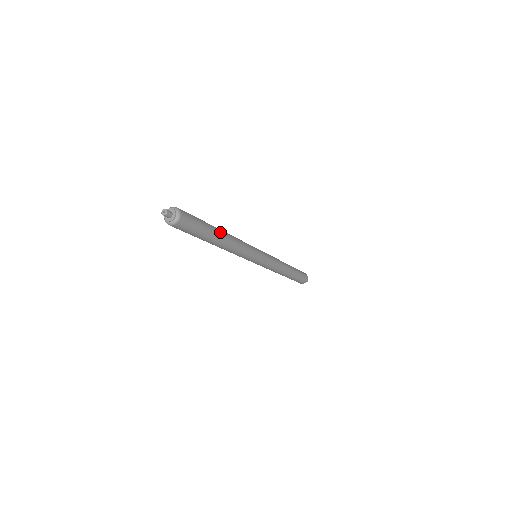
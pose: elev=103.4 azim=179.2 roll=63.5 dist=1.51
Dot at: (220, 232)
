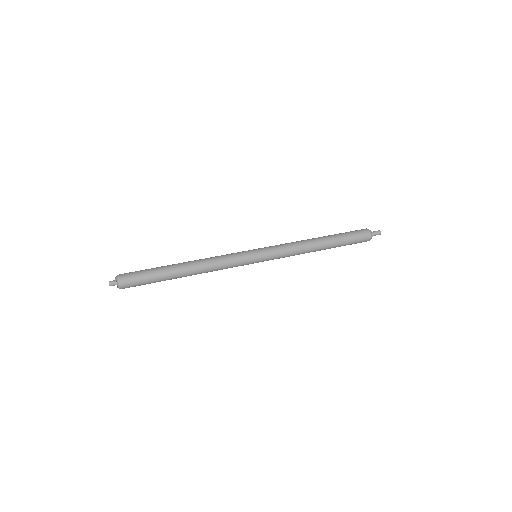
Dot at: (179, 270)
